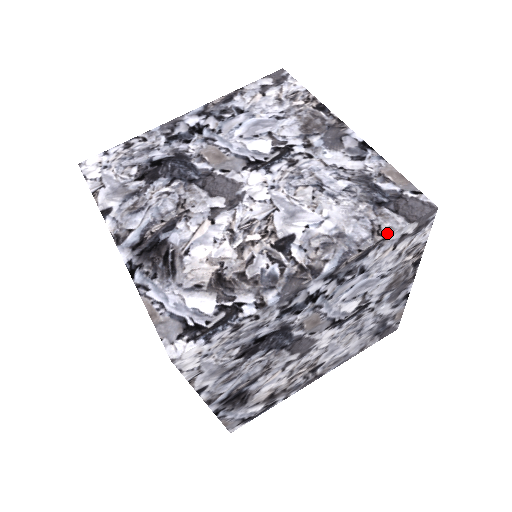
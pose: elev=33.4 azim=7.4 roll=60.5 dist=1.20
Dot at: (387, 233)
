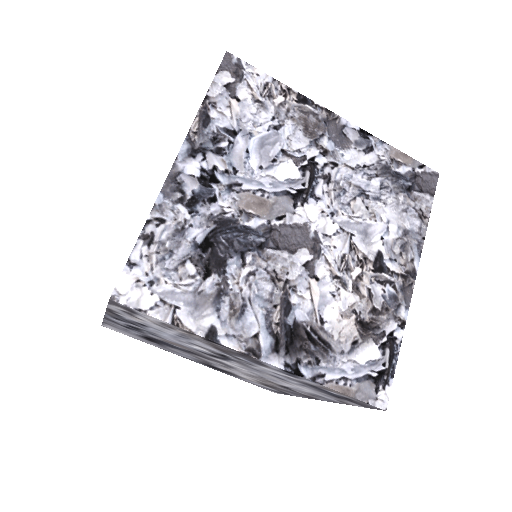
Dot at: (428, 213)
